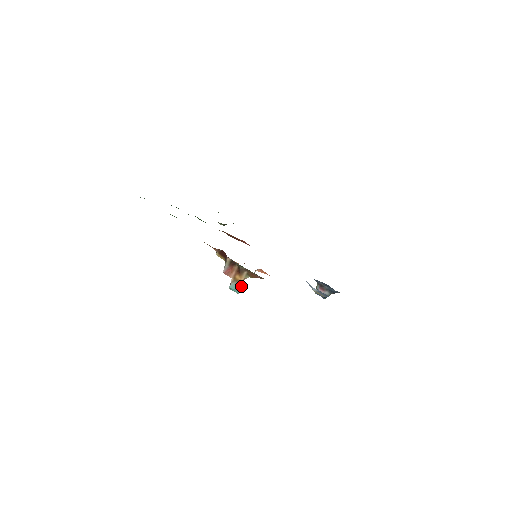
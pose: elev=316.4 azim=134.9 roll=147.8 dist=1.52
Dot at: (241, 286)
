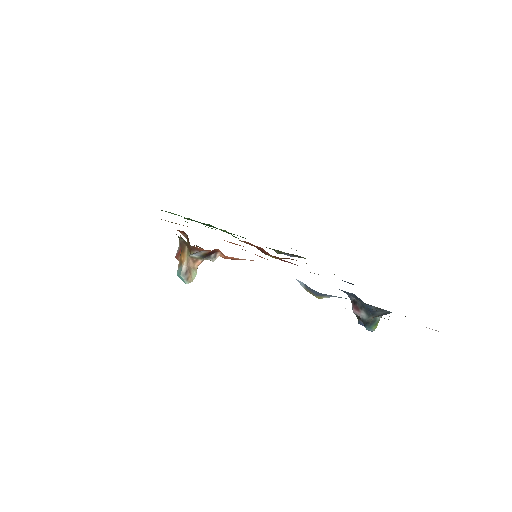
Dot at: (188, 272)
